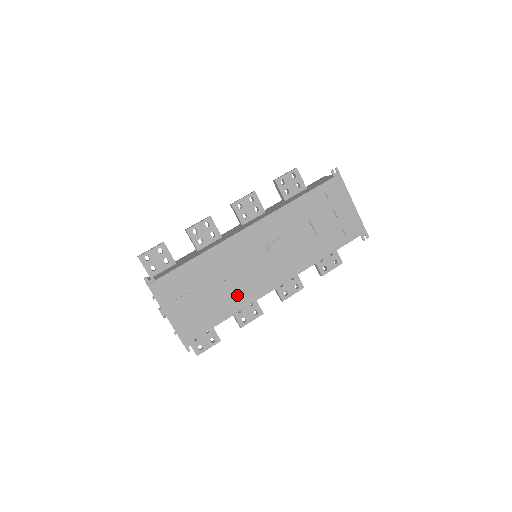
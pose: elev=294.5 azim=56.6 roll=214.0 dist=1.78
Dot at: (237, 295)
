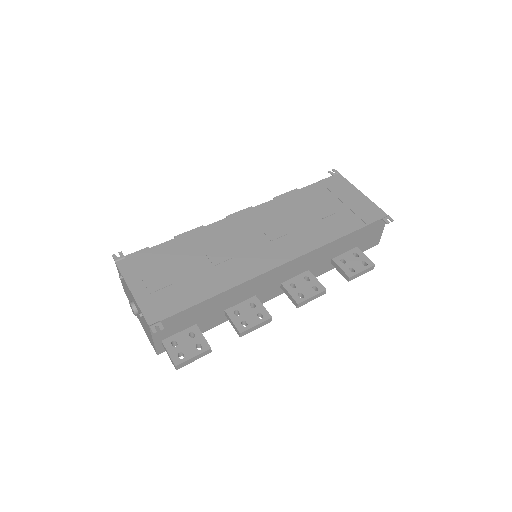
Dot at: (225, 273)
